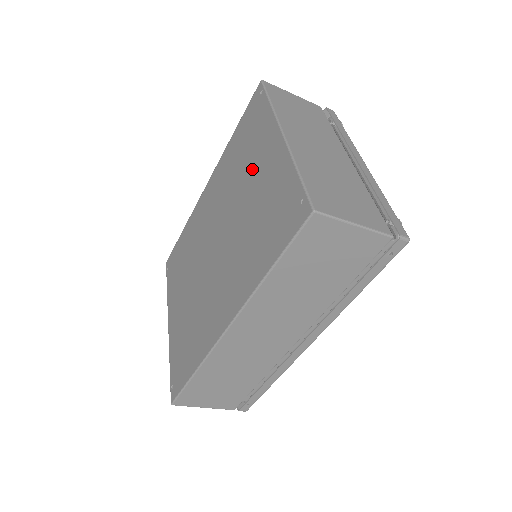
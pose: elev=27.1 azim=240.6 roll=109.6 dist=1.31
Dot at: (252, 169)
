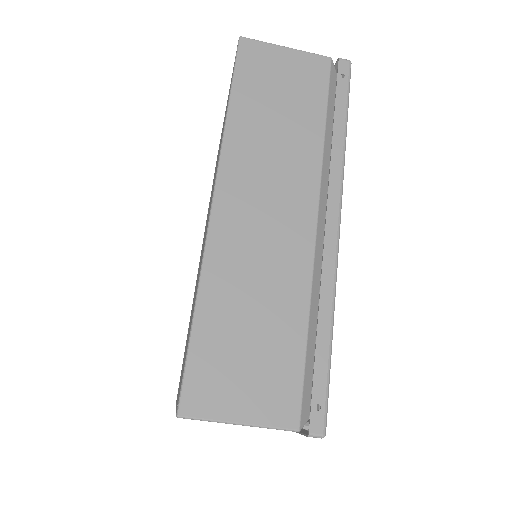
Dot at: occluded
